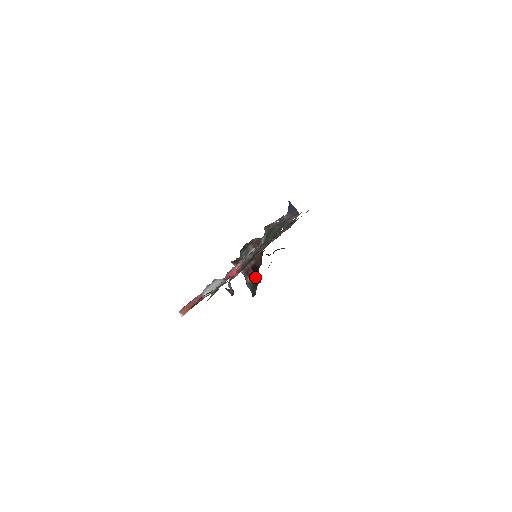
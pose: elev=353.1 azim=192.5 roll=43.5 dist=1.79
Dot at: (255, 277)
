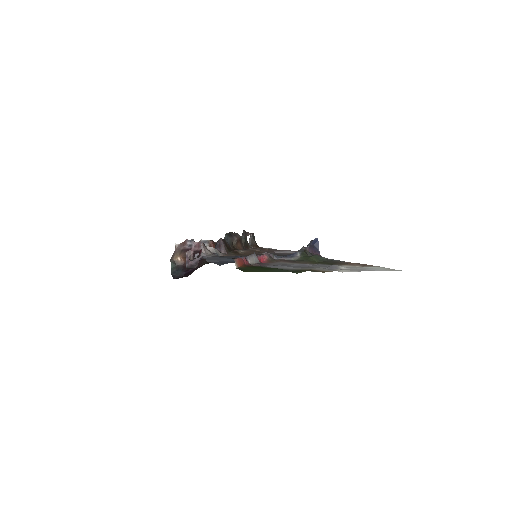
Dot at: occluded
